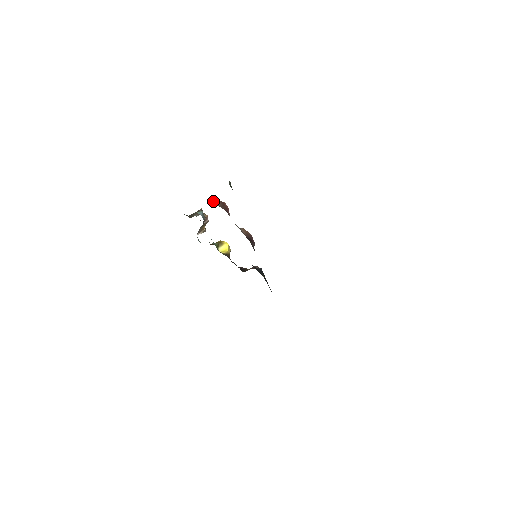
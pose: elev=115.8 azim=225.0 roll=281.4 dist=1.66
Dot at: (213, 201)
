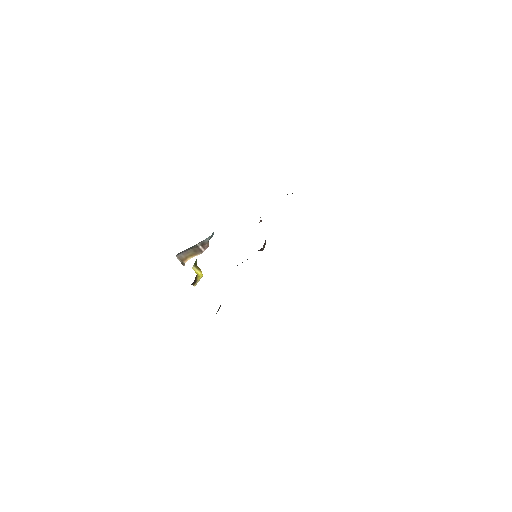
Dot at: occluded
